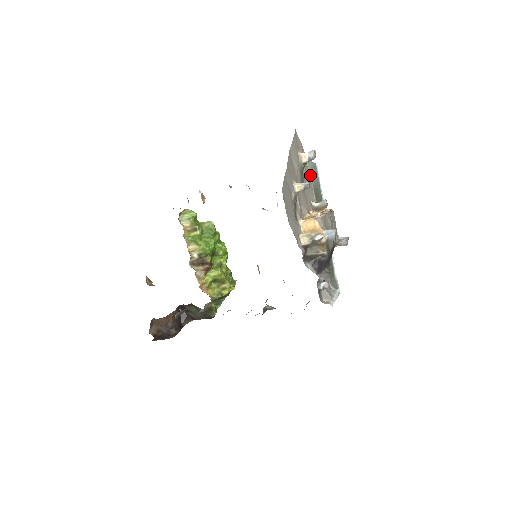
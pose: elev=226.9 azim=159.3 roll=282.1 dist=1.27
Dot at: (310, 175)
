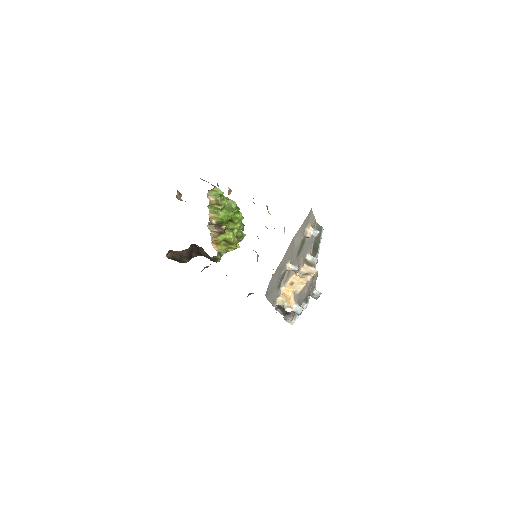
Dot at: occluded
